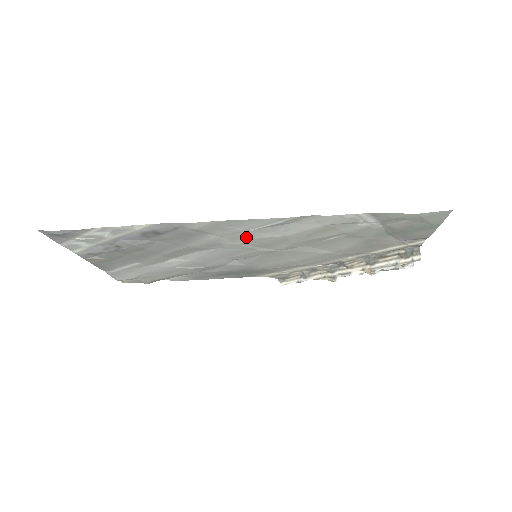
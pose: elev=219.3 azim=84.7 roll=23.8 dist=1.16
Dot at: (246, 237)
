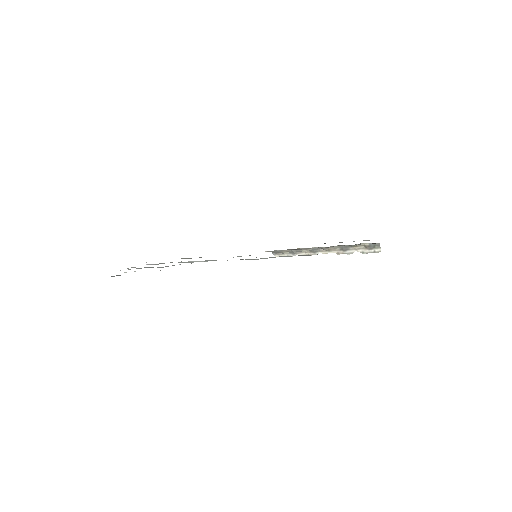
Dot at: (250, 259)
